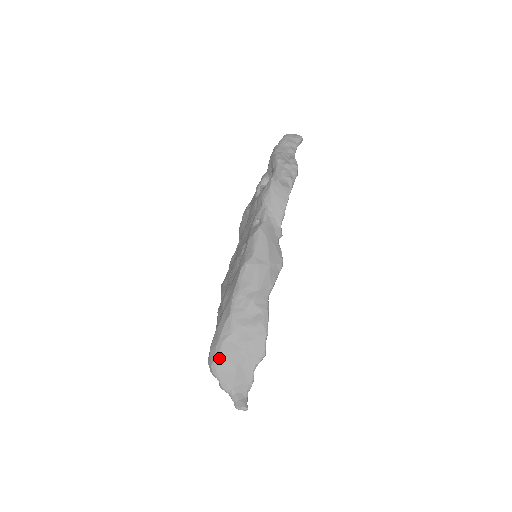
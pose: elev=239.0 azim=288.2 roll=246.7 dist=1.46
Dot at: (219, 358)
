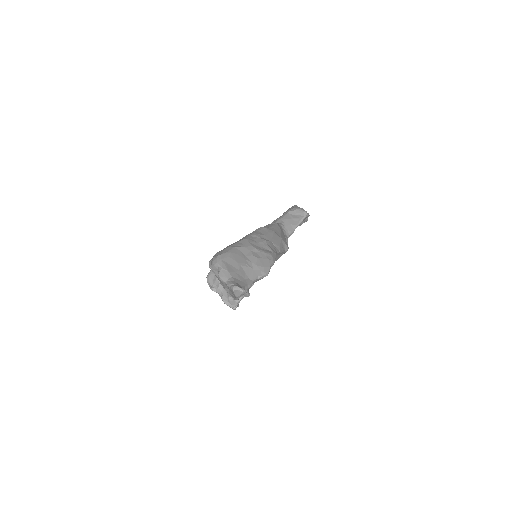
Dot at: (227, 254)
